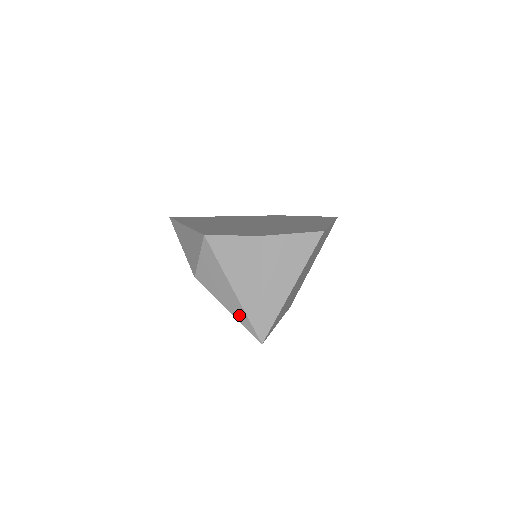
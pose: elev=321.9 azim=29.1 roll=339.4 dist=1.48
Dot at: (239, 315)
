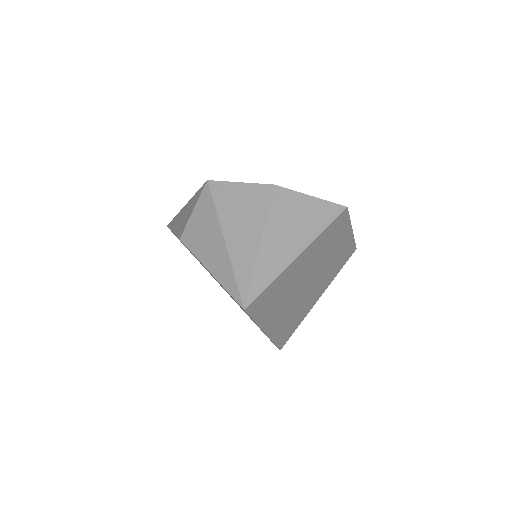
Dot at: (223, 274)
